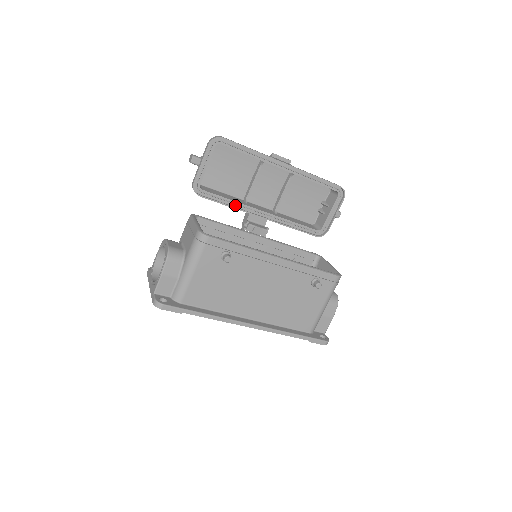
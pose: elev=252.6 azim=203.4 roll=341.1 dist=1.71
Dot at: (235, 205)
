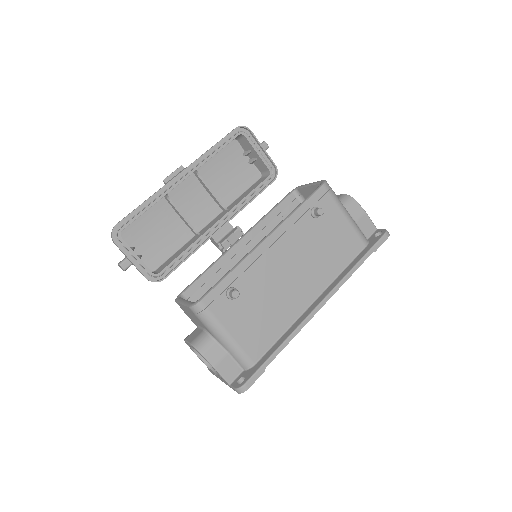
Dot at: (194, 248)
